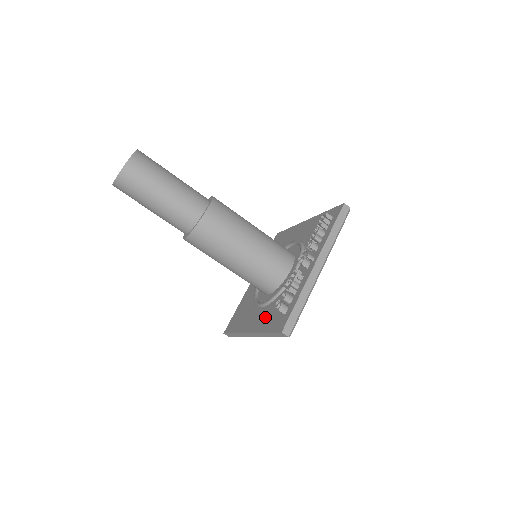
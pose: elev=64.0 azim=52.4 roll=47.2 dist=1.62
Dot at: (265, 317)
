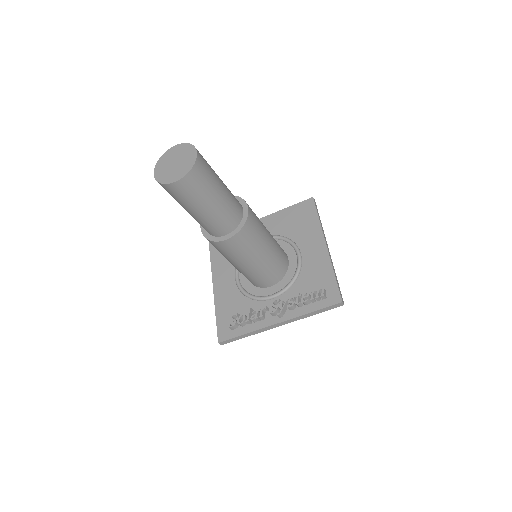
Dot at: (227, 299)
